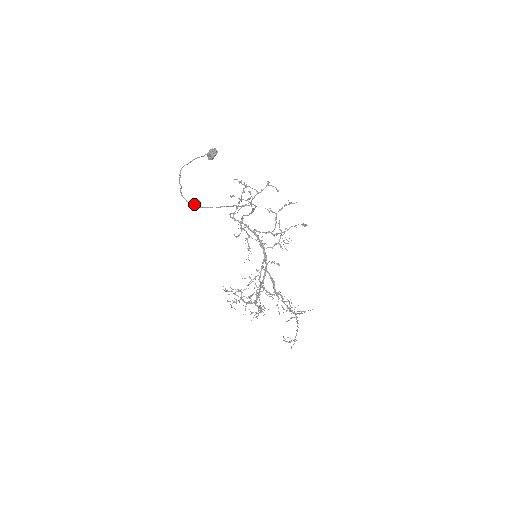
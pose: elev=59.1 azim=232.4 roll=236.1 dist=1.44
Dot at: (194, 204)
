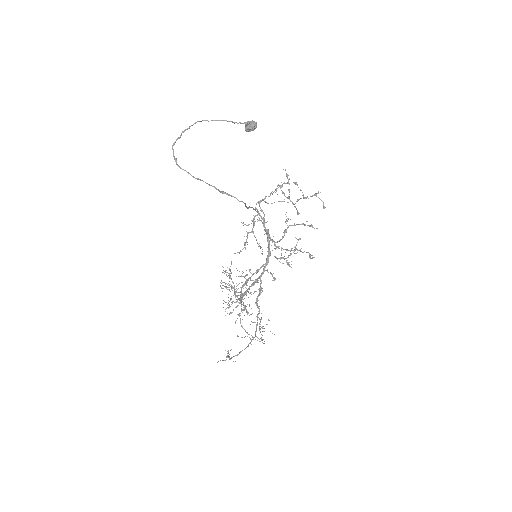
Dot at: (176, 161)
